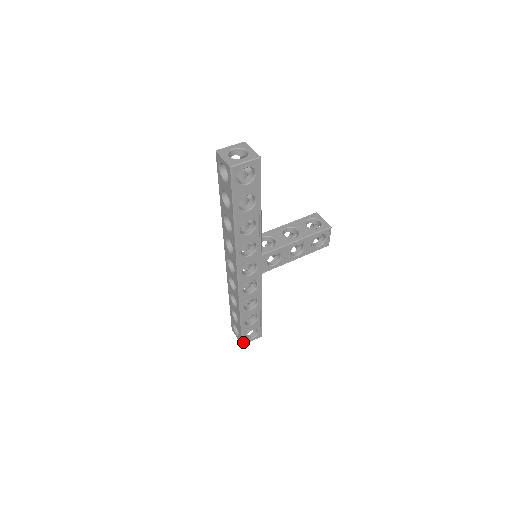
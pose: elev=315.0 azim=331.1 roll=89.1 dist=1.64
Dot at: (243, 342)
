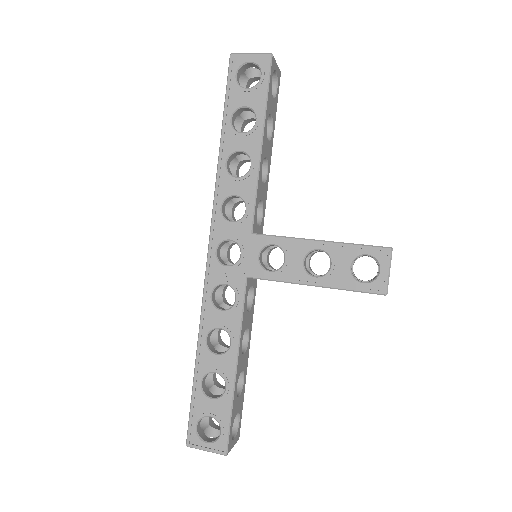
Dot at: (190, 437)
